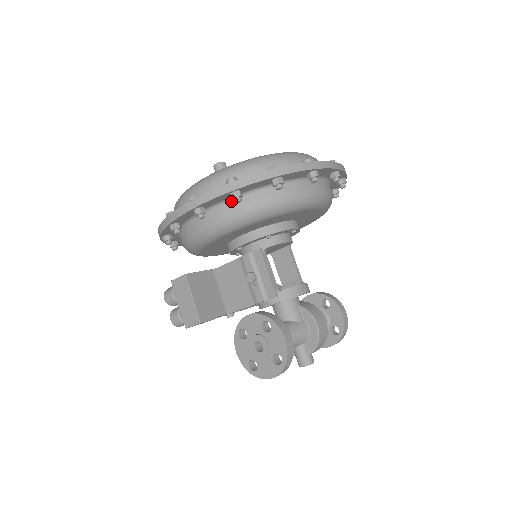
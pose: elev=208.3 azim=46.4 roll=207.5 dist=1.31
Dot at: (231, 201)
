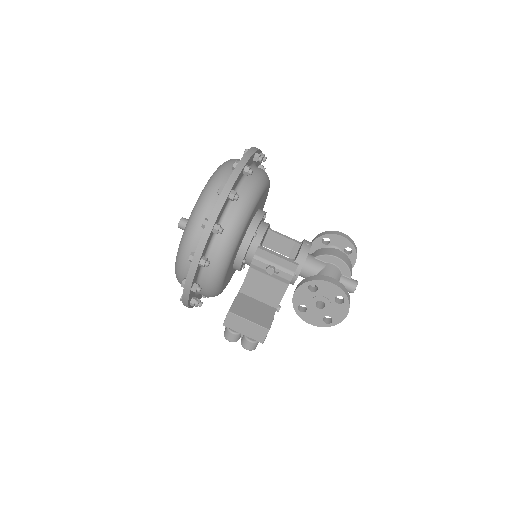
Dot at: (215, 236)
